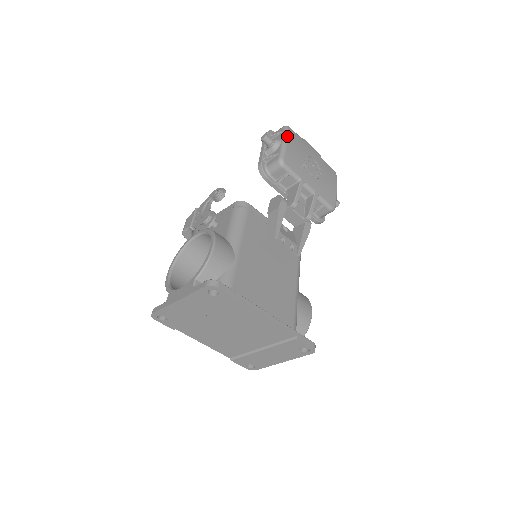
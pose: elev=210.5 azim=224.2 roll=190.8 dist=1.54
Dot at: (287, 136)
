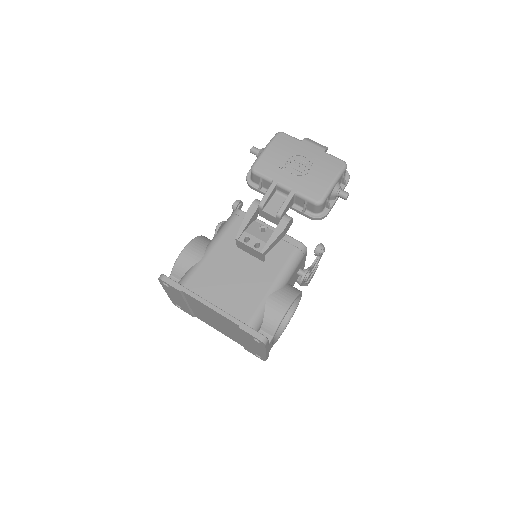
Dot at: (270, 143)
